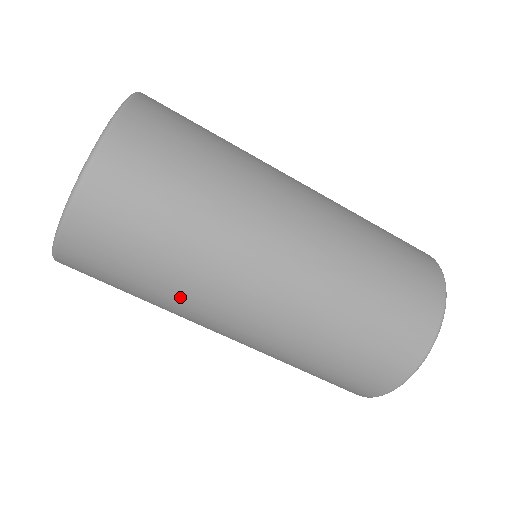
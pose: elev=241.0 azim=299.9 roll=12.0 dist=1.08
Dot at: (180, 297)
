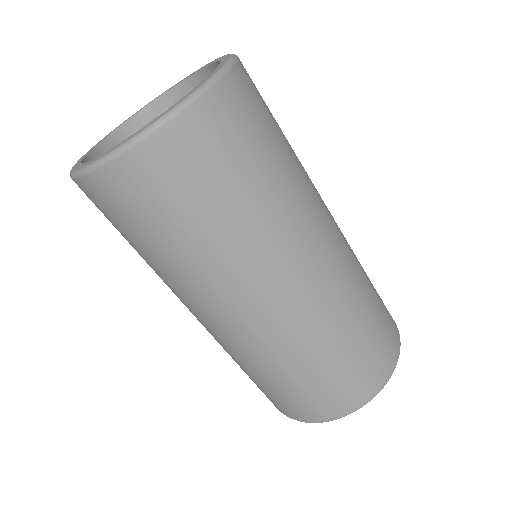
Dot at: (273, 219)
